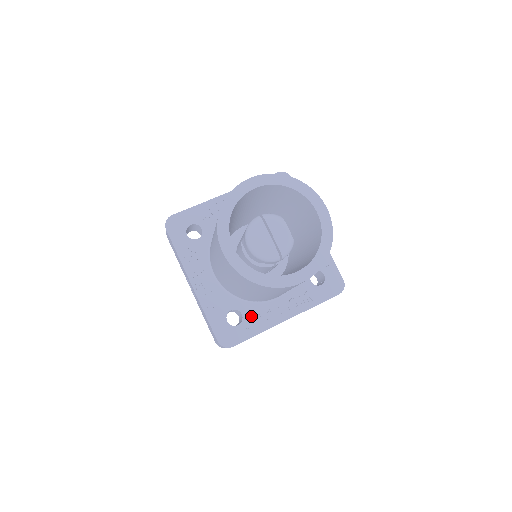
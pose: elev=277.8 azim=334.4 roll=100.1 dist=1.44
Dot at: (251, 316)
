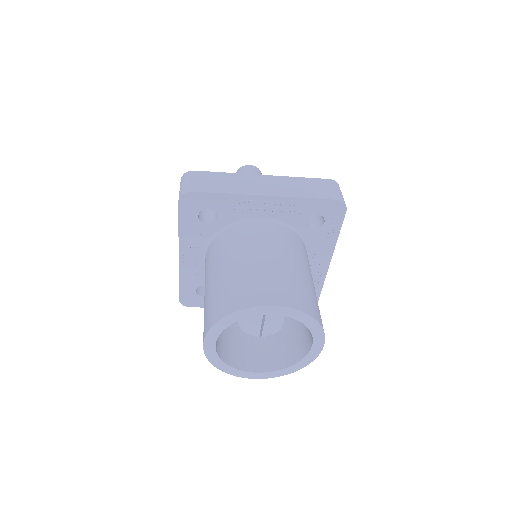
Dot at: occluded
